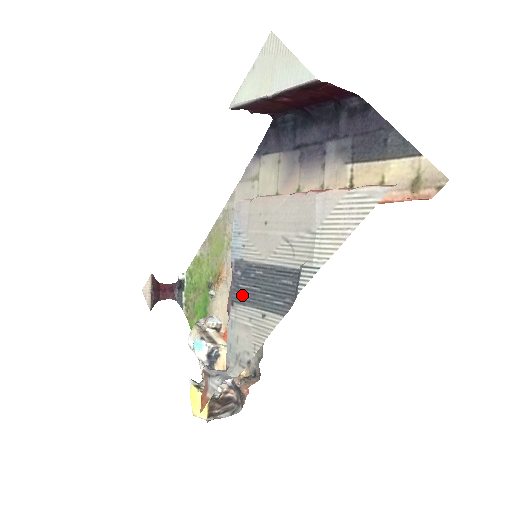
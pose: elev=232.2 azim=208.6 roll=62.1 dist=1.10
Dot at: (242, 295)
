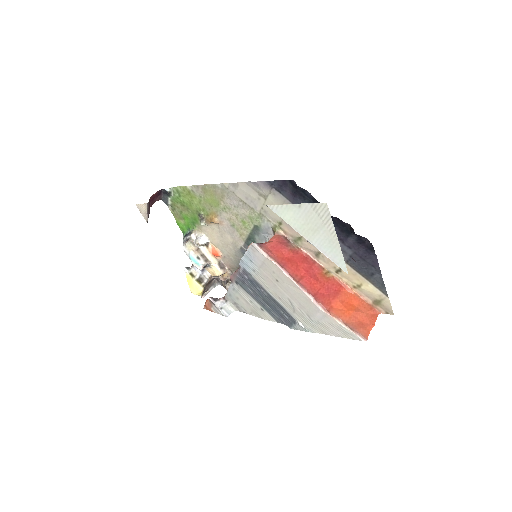
Dot at: (246, 288)
